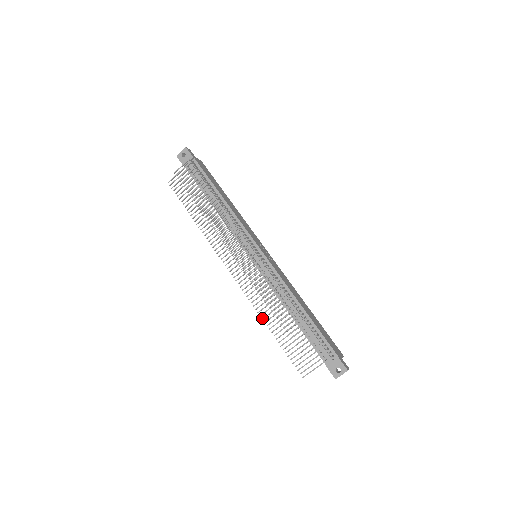
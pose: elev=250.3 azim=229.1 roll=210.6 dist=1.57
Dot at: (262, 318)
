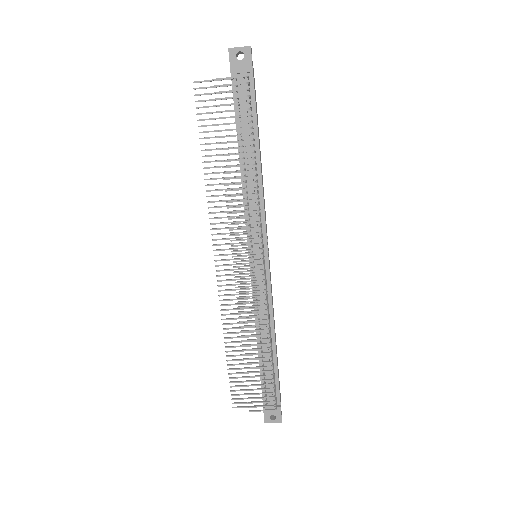
Dot at: (224, 333)
